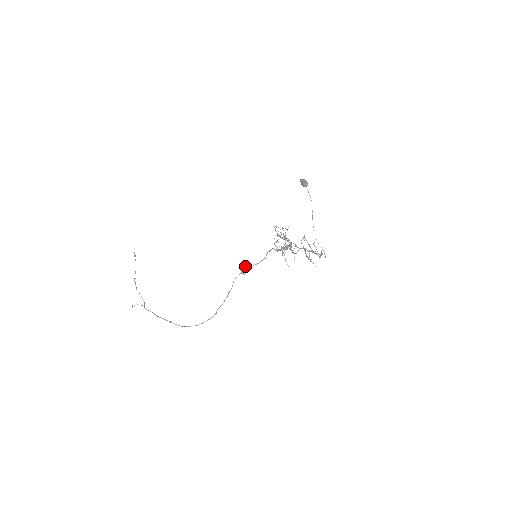
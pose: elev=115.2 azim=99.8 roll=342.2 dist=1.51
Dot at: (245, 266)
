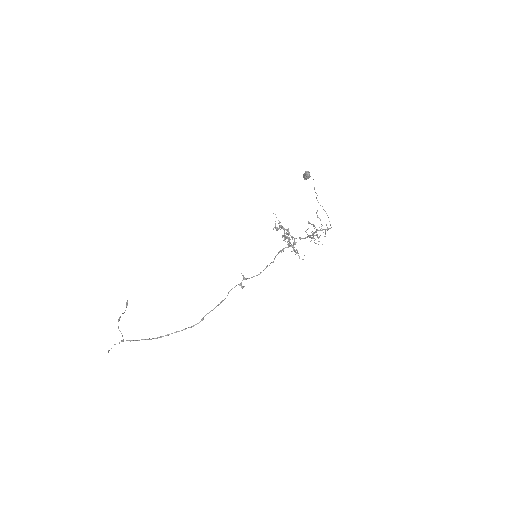
Dot at: (244, 277)
